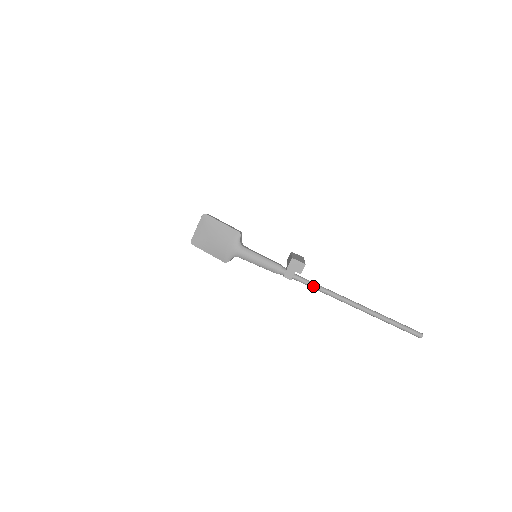
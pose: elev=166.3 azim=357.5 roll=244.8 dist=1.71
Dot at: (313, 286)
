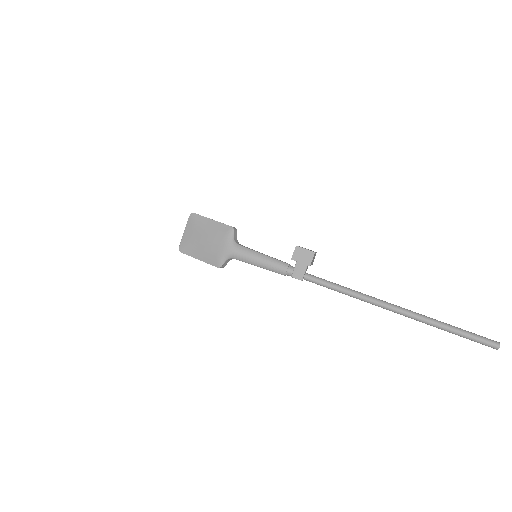
Dot at: (332, 286)
